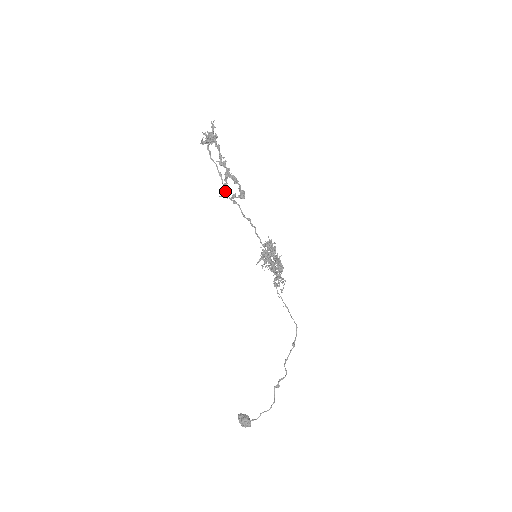
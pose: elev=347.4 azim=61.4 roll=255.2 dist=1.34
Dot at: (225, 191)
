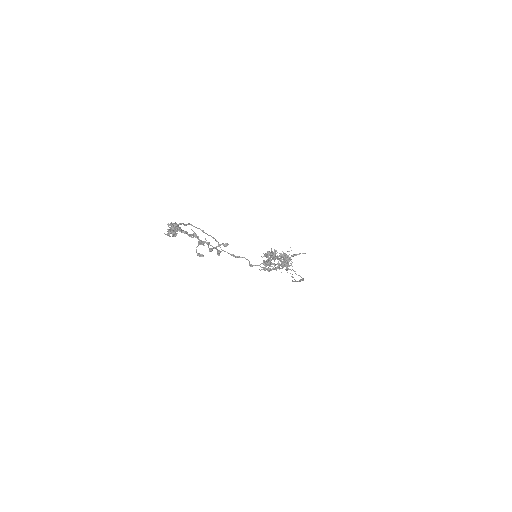
Dot at: occluded
